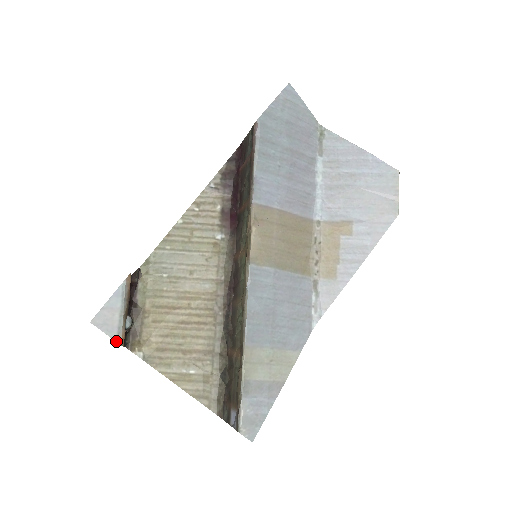
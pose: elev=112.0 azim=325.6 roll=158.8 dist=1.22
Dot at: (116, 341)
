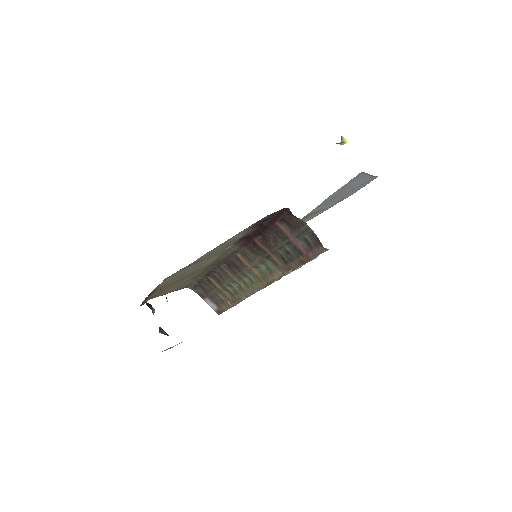
Dot at: occluded
